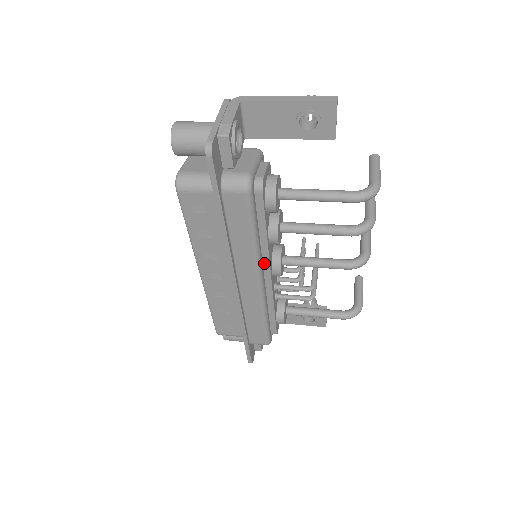
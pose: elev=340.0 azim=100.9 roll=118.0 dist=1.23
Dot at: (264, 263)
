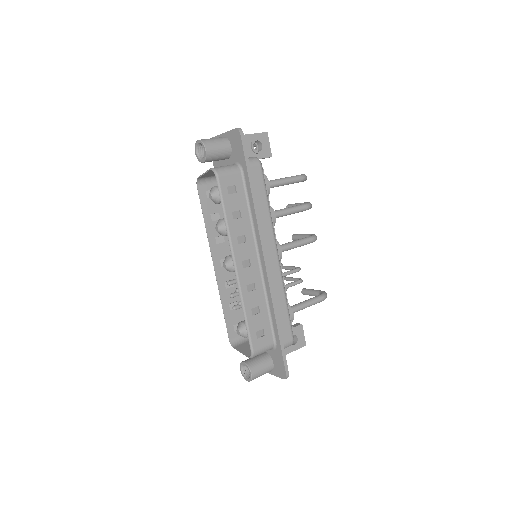
Dot at: occluded
